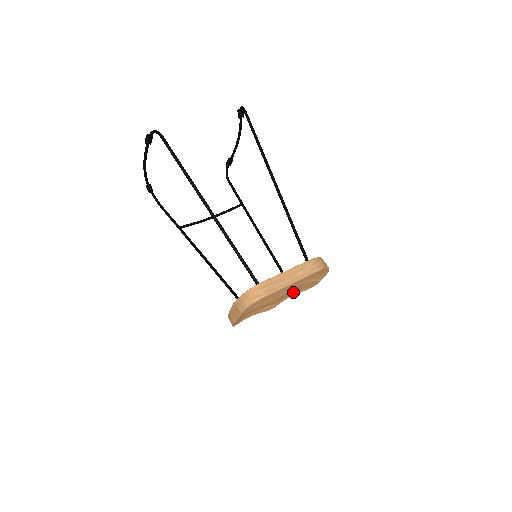
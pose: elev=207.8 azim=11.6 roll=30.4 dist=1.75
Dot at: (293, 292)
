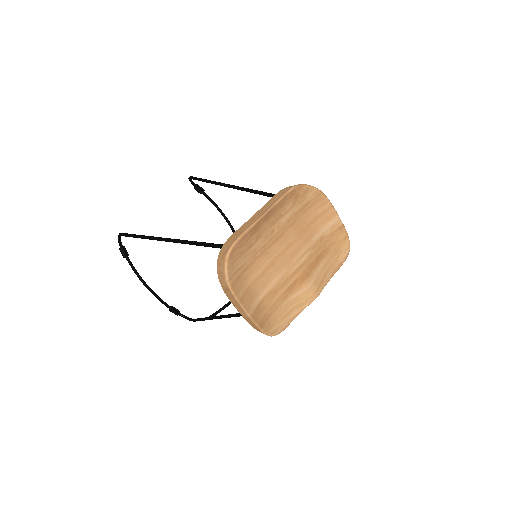
Dot at: (326, 260)
